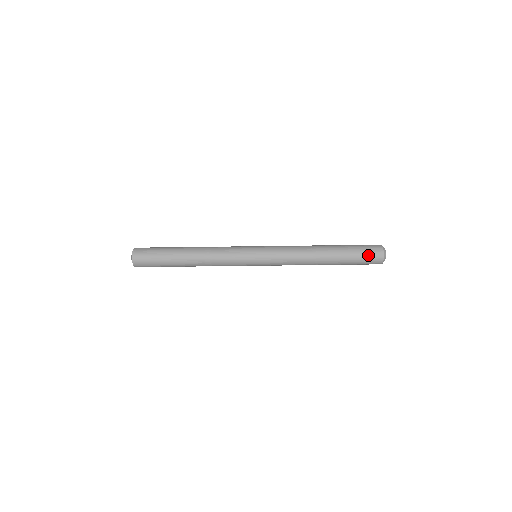
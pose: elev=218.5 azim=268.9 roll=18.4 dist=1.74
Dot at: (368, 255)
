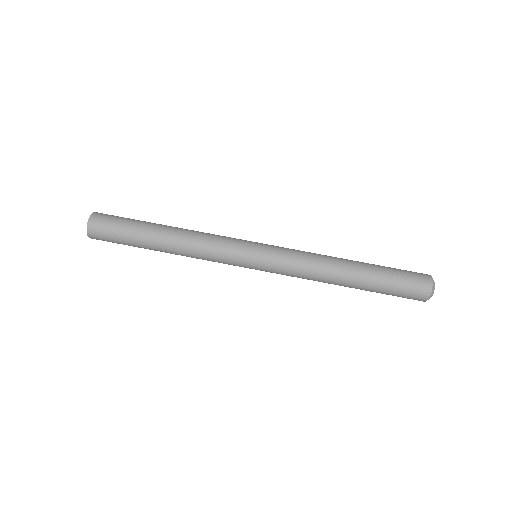
Dot at: occluded
